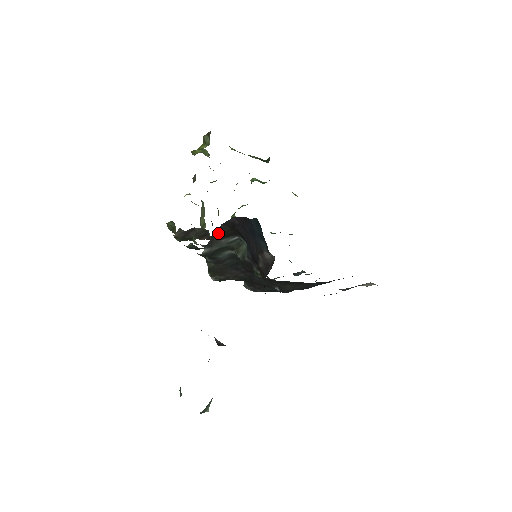
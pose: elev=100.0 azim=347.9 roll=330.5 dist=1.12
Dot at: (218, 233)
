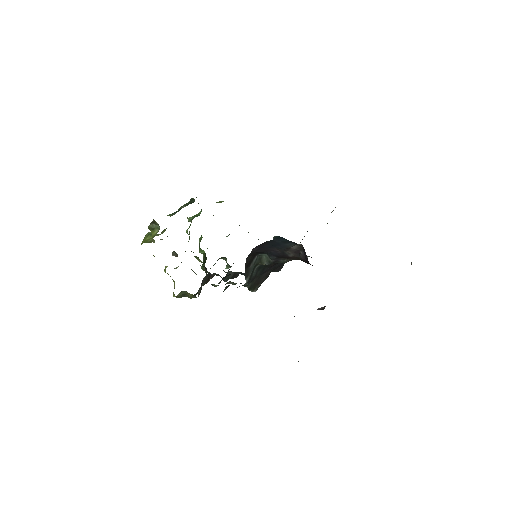
Dot at: (247, 265)
